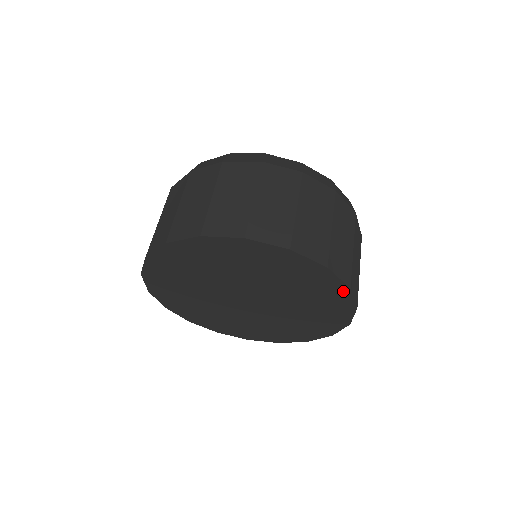
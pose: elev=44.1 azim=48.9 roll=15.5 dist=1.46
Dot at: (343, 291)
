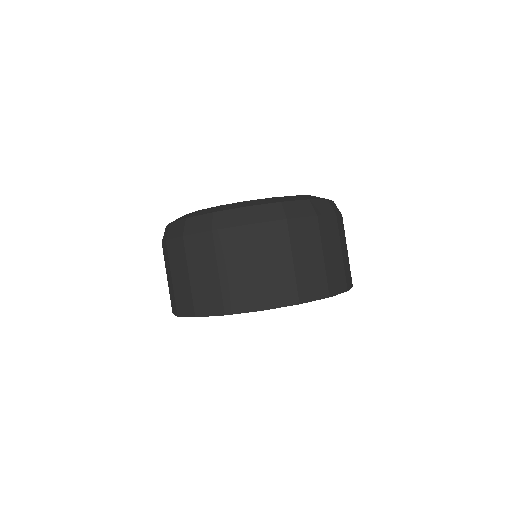
Dot at: occluded
